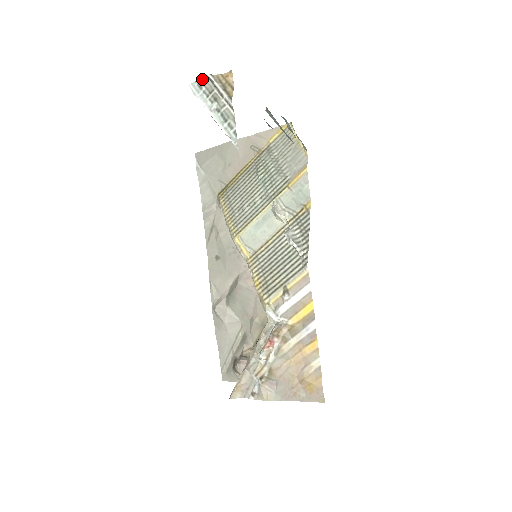
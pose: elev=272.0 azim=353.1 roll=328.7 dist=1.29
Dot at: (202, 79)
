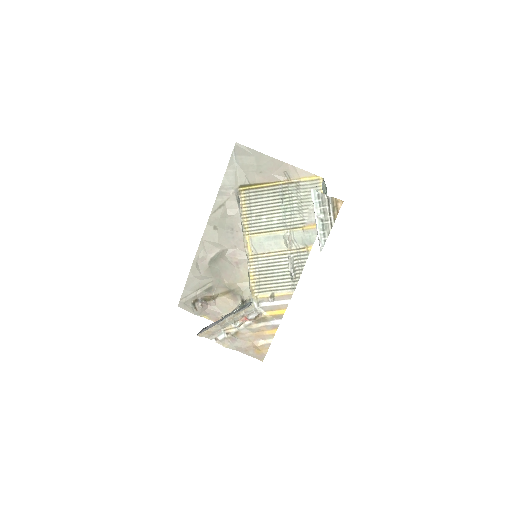
Dot at: (323, 194)
